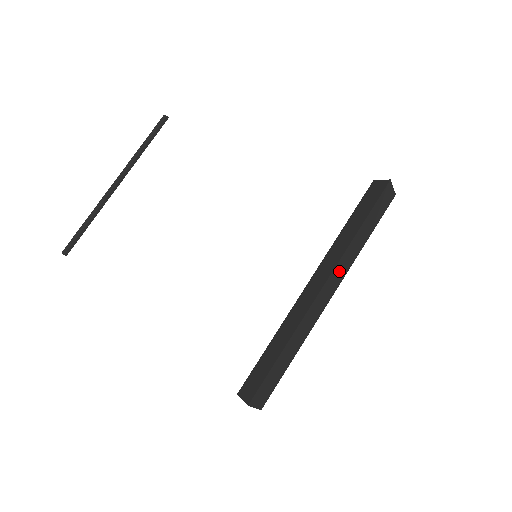
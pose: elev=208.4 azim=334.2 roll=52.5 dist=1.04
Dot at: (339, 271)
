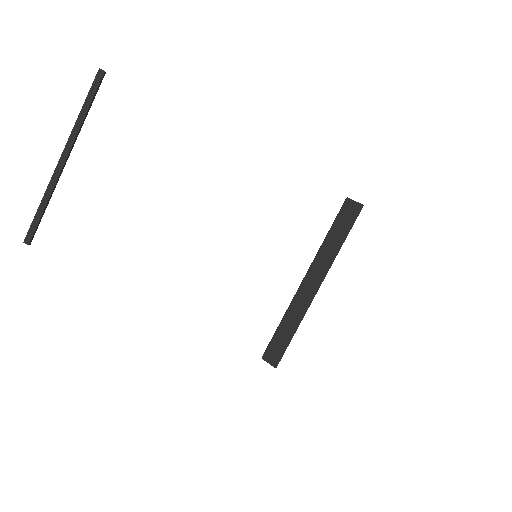
Dot at: occluded
